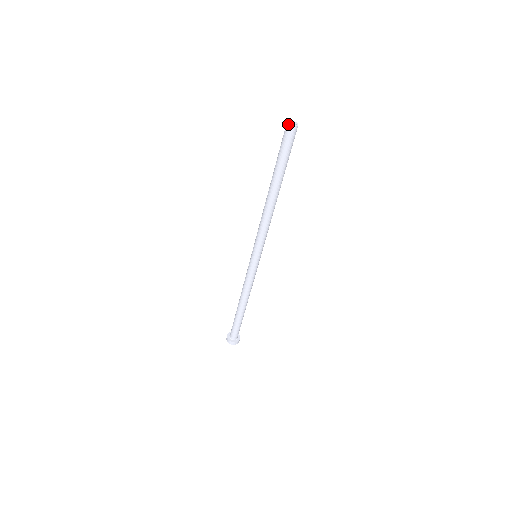
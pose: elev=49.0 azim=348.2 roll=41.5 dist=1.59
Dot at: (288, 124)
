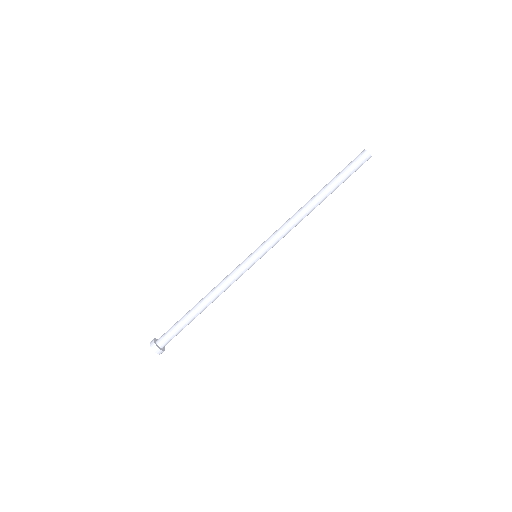
Dot at: (364, 149)
